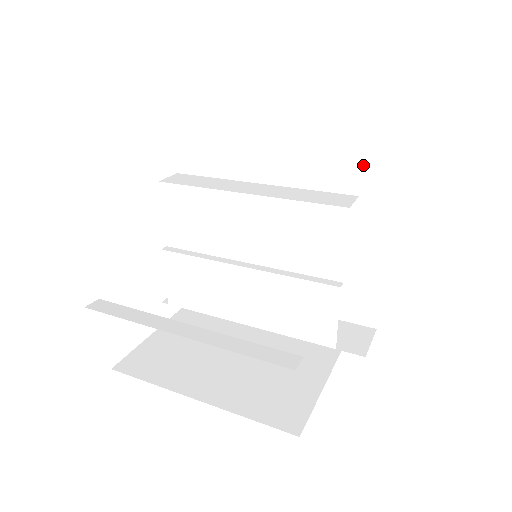
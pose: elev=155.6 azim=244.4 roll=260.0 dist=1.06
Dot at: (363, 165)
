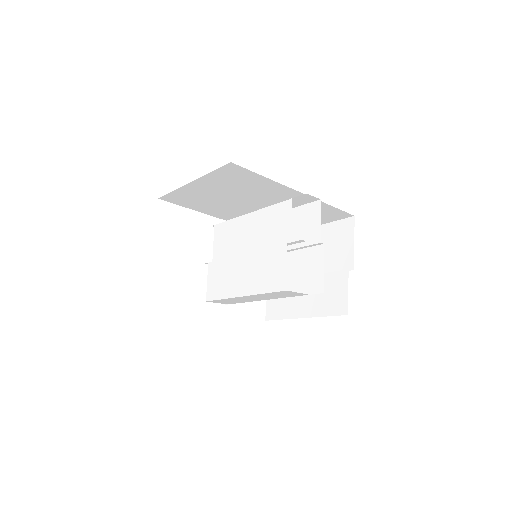
Dot at: (343, 228)
